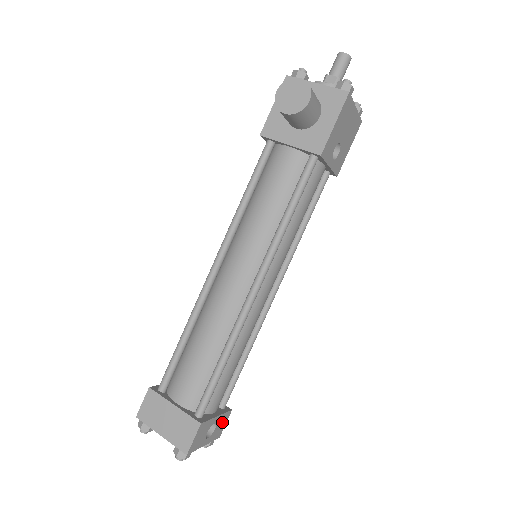
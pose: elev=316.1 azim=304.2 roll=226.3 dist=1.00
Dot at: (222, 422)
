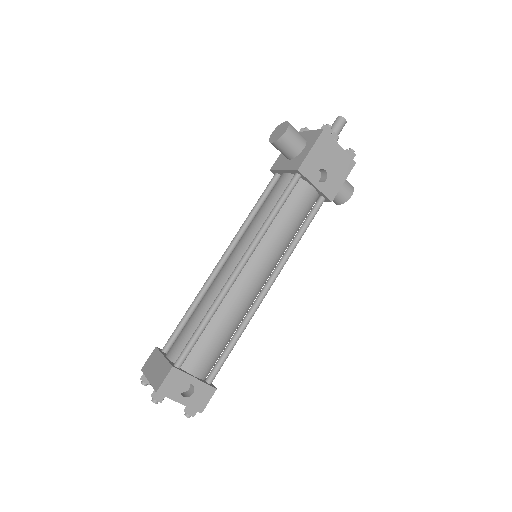
Dot at: (204, 394)
